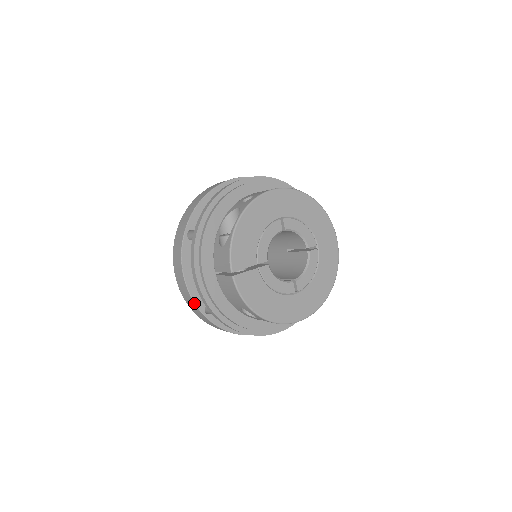
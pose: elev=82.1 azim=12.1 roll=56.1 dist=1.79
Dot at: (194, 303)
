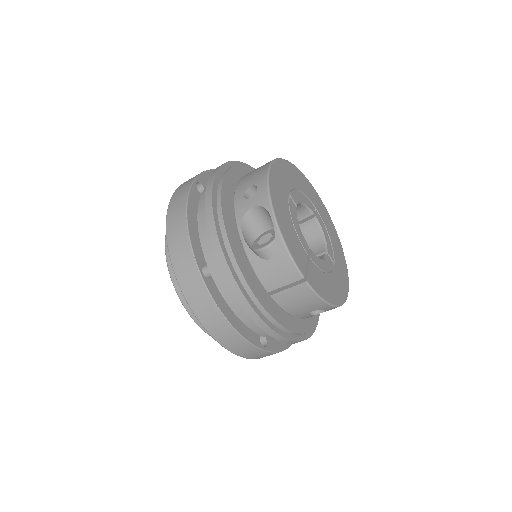
Dot at: (252, 345)
